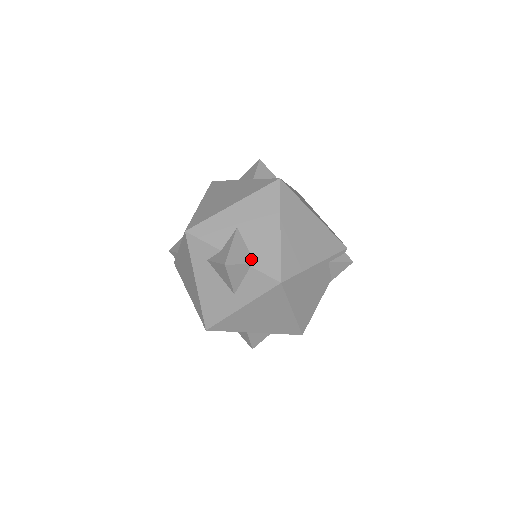
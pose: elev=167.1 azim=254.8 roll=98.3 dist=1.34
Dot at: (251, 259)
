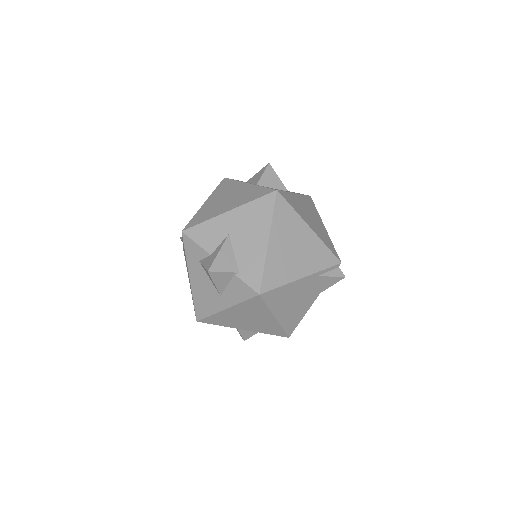
Dot at: (236, 267)
